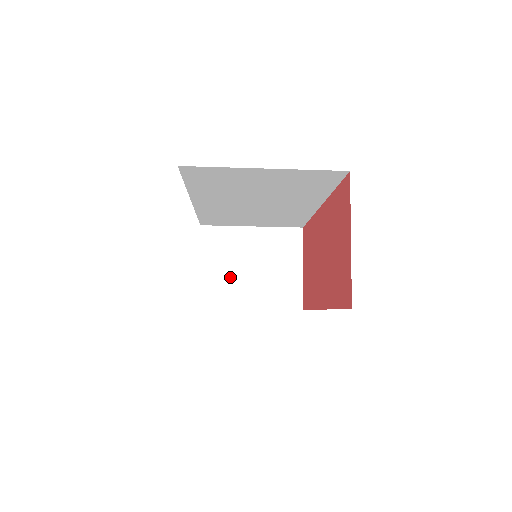
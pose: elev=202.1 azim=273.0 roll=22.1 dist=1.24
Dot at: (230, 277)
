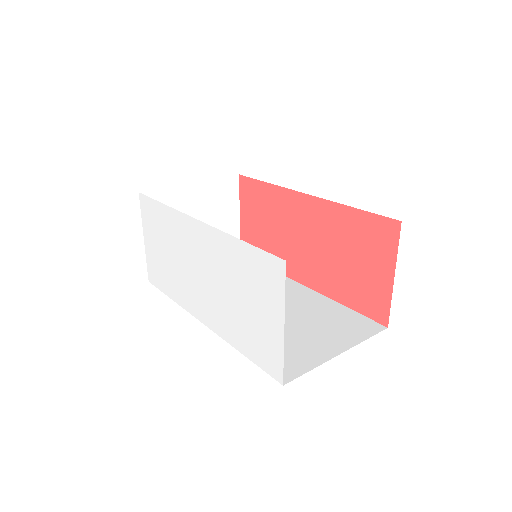
Dot at: occluded
